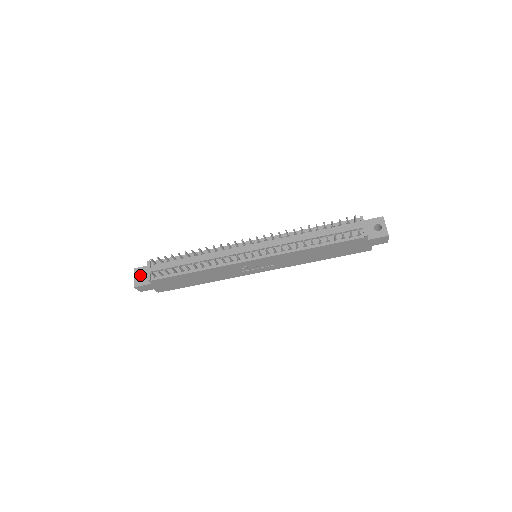
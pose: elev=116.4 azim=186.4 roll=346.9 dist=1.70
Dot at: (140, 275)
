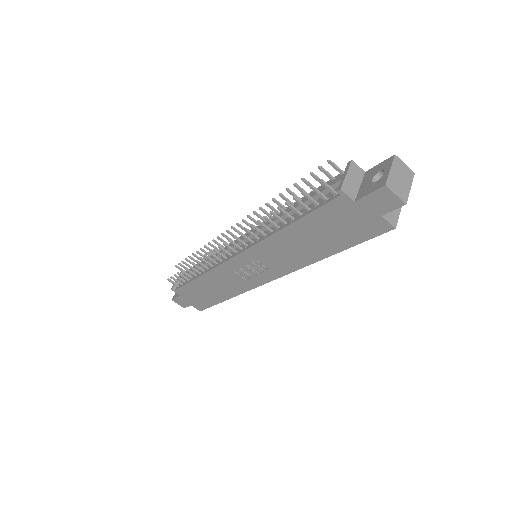
Dot at: occluded
